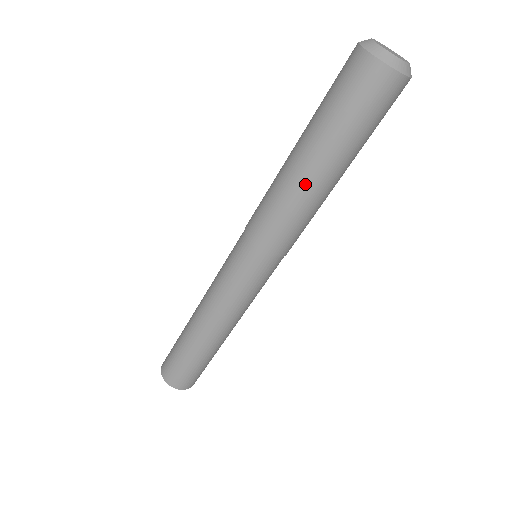
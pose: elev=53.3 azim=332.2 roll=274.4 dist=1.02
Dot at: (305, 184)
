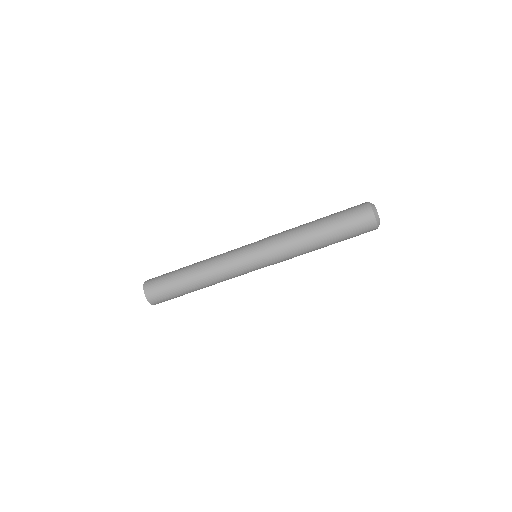
Dot at: (311, 239)
